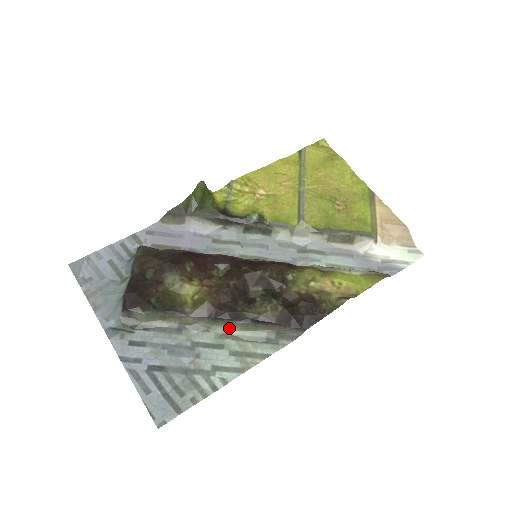
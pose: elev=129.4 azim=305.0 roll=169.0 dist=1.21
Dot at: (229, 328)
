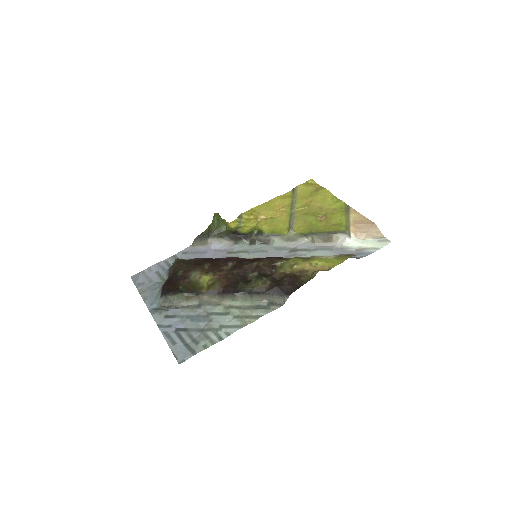
Dot at: (233, 301)
